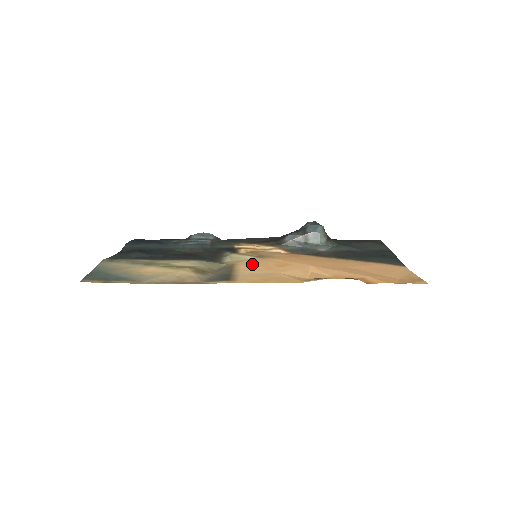
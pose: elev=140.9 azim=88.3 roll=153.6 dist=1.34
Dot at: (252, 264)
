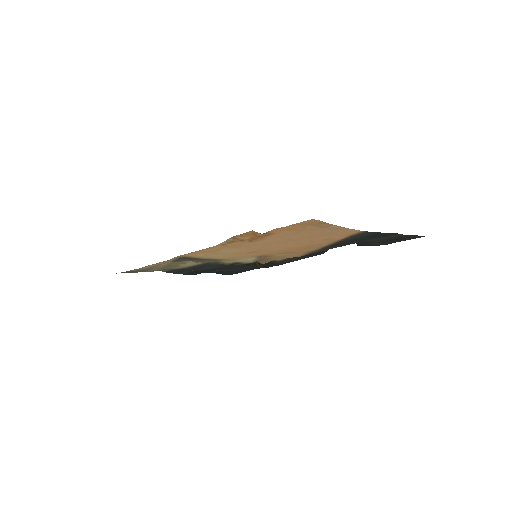
Dot at: (236, 257)
